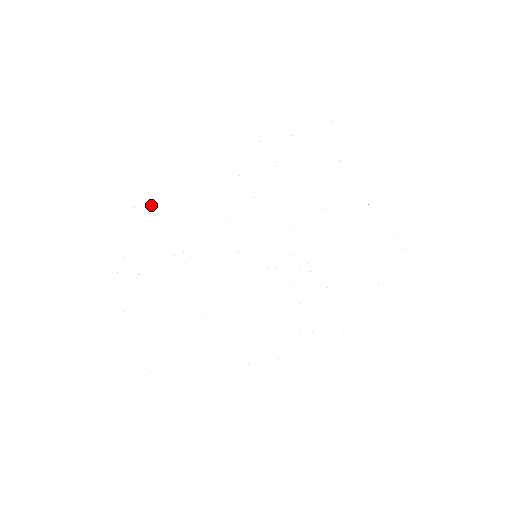
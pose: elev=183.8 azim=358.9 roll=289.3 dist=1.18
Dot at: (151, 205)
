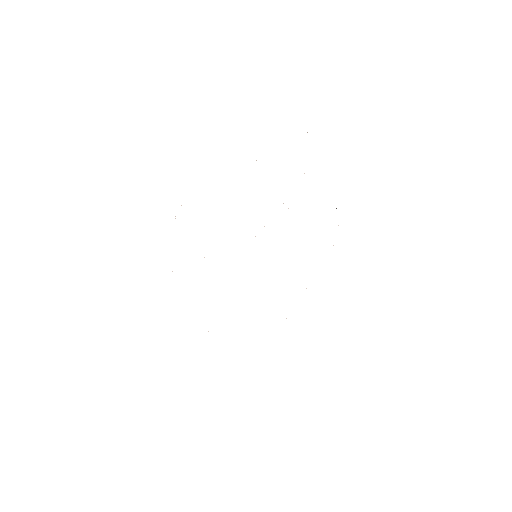
Dot at: occluded
